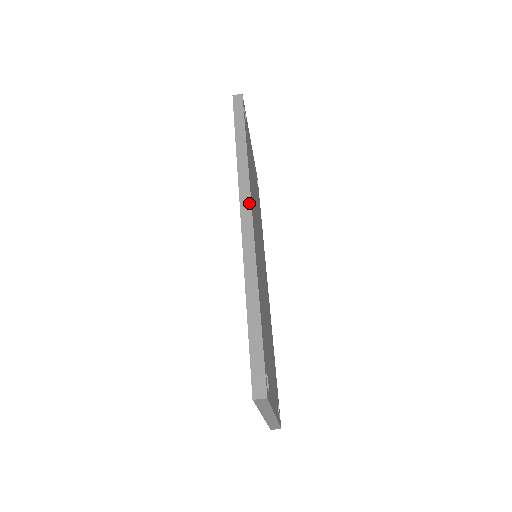
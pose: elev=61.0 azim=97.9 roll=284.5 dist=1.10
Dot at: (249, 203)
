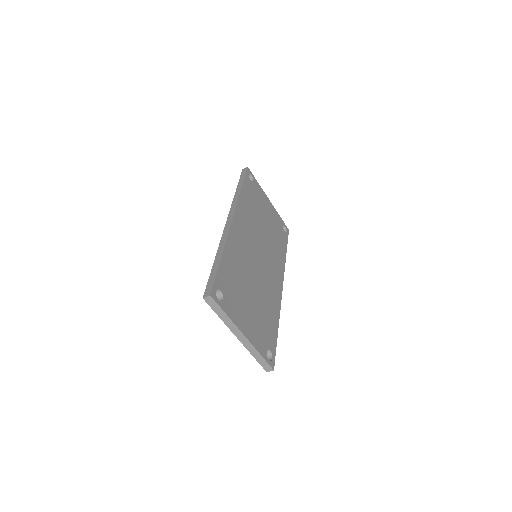
Dot at: (233, 213)
